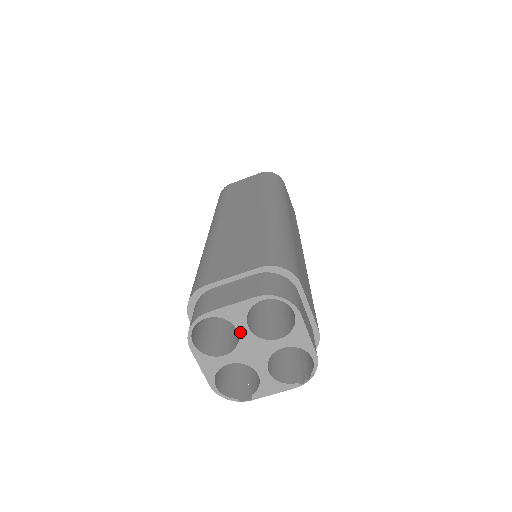
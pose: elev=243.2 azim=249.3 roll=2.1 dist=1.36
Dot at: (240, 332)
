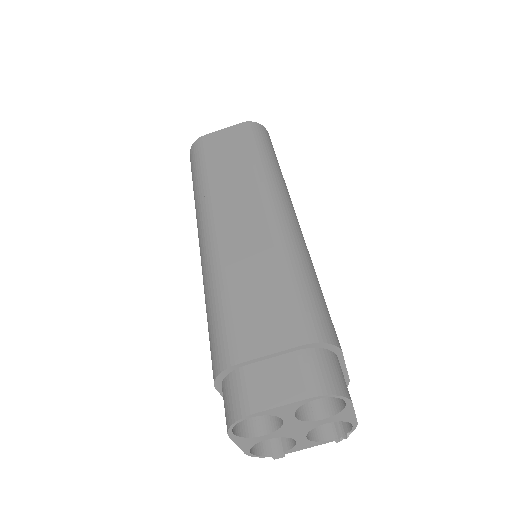
Dot at: (285, 420)
